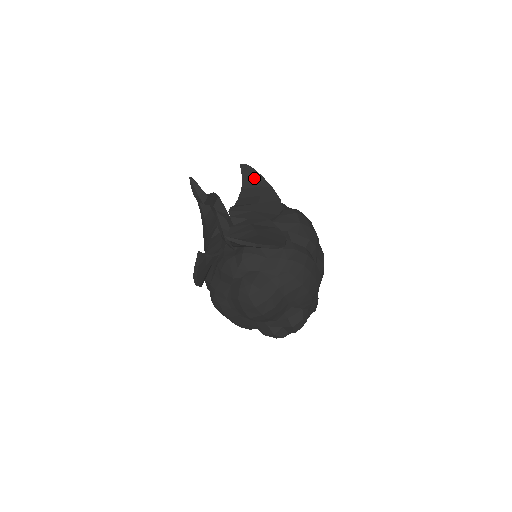
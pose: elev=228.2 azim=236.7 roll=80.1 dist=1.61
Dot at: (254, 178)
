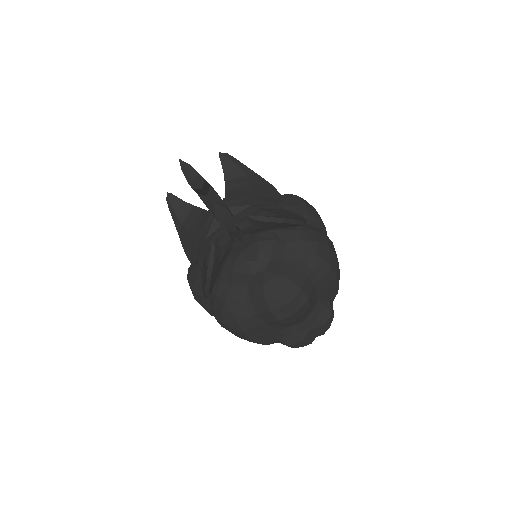
Dot at: (237, 167)
